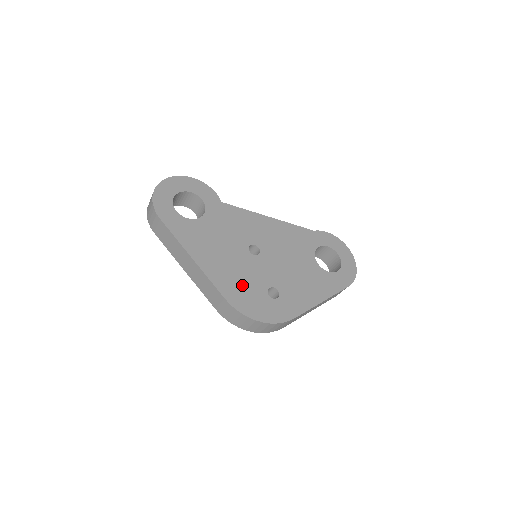
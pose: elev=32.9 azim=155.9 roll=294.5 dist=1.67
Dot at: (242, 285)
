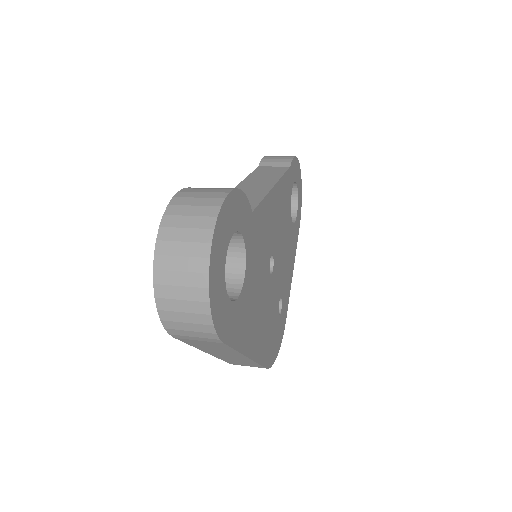
Dot at: (270, 331)
